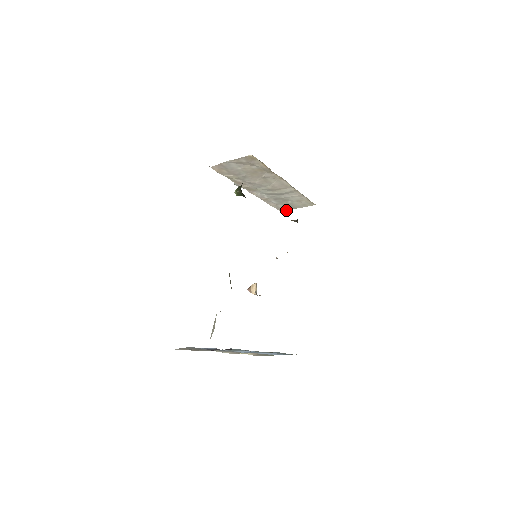
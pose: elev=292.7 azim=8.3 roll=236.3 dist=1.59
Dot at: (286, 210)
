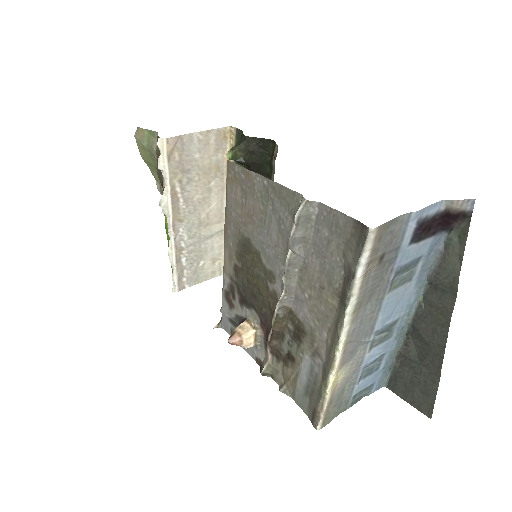
Dot at: (185, 287)
